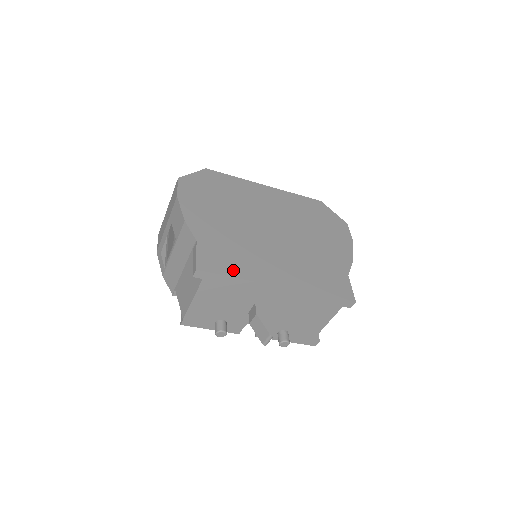
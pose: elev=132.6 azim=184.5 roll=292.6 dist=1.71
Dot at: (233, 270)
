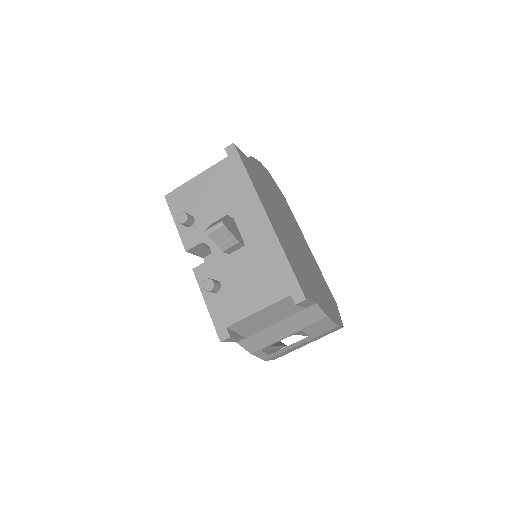
Dot at: (251, 175)
